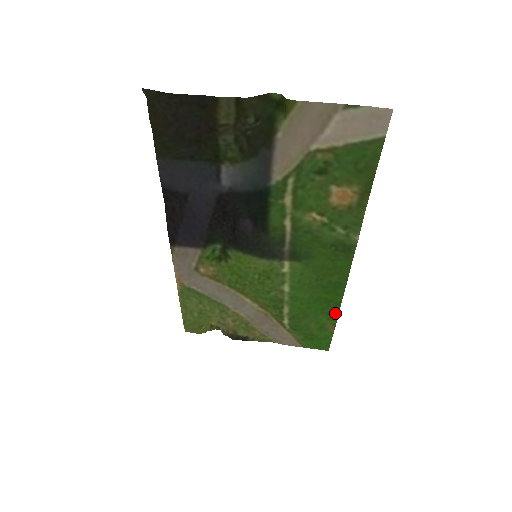
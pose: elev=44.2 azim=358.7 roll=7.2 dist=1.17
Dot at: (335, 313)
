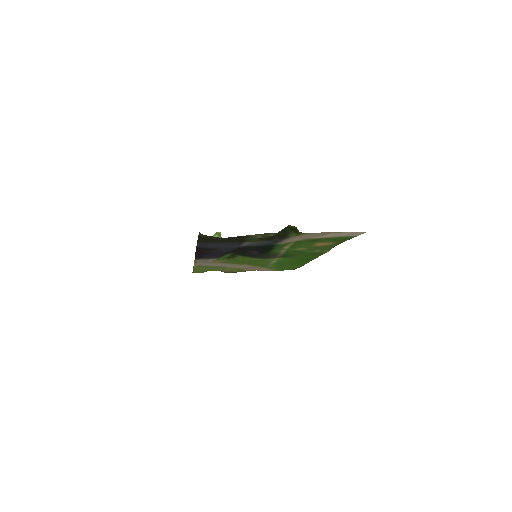
Dot at: (303, 264)
